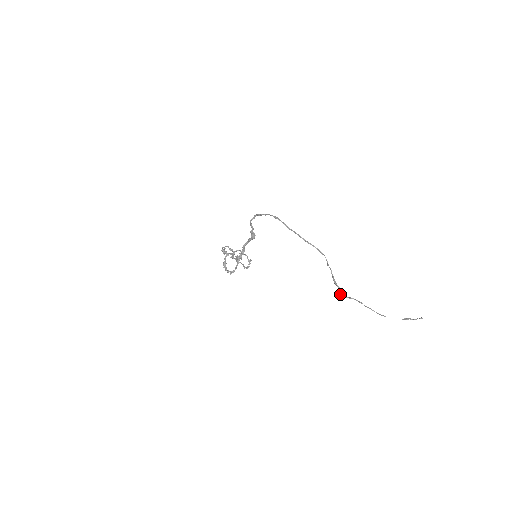
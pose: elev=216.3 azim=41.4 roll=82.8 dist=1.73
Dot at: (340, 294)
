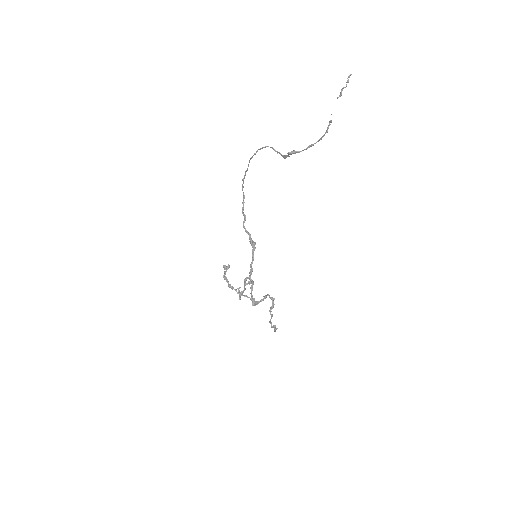
Dot at: occluded
